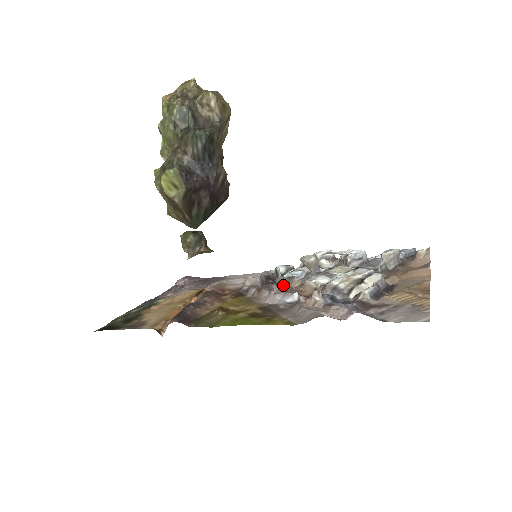
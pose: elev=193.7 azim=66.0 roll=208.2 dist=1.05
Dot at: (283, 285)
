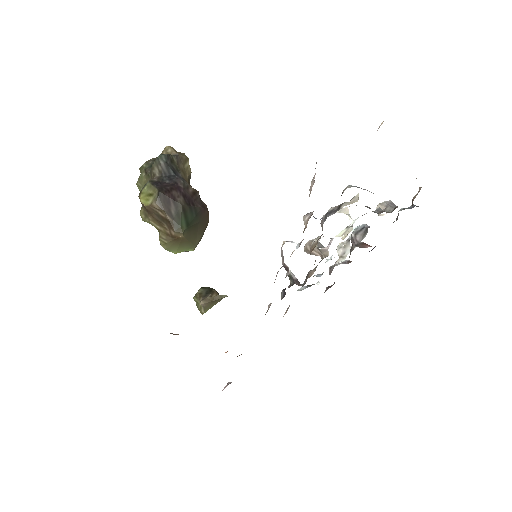
Dot at: occluded
